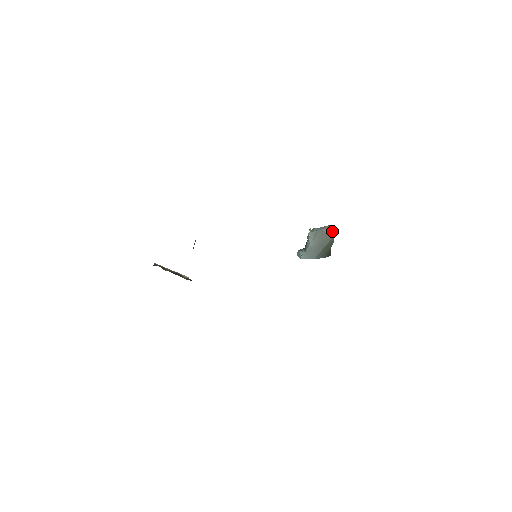
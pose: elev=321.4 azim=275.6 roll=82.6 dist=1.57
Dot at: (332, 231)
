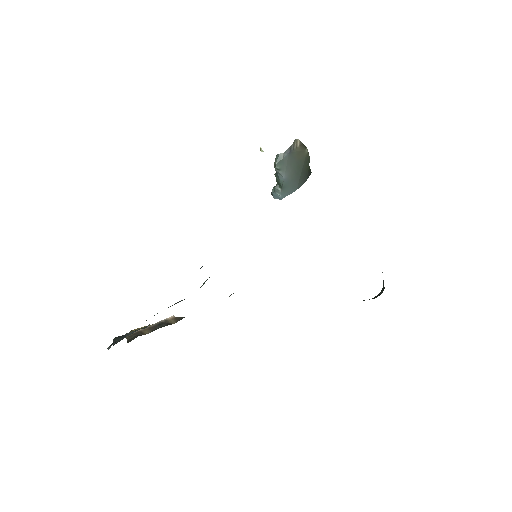
Dot at: (302, 146)
